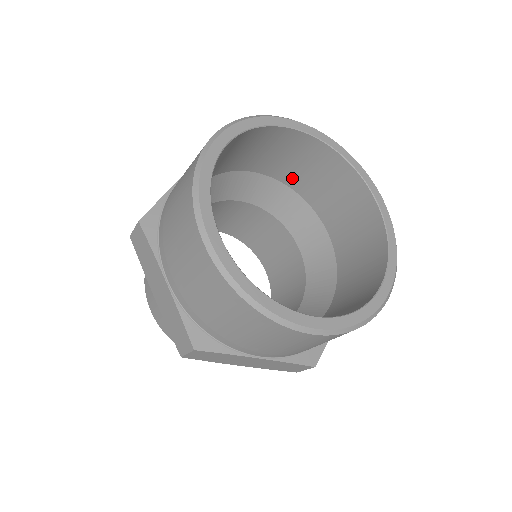
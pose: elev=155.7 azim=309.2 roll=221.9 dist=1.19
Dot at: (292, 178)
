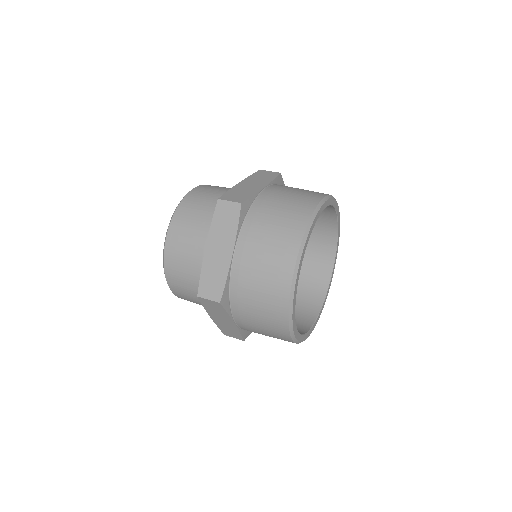
Dot at: occluded
